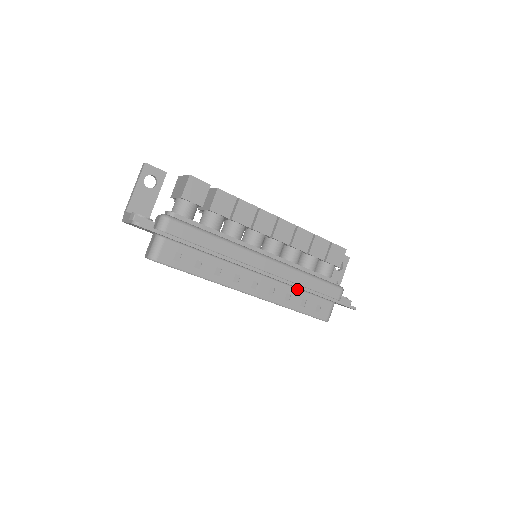
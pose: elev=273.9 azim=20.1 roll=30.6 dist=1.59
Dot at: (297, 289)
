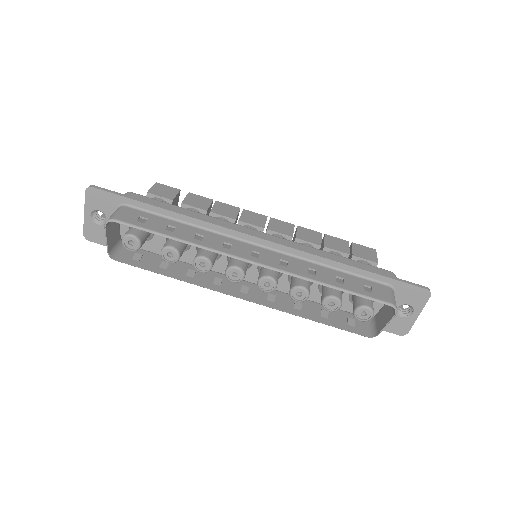
Dot at: (322, 266)
